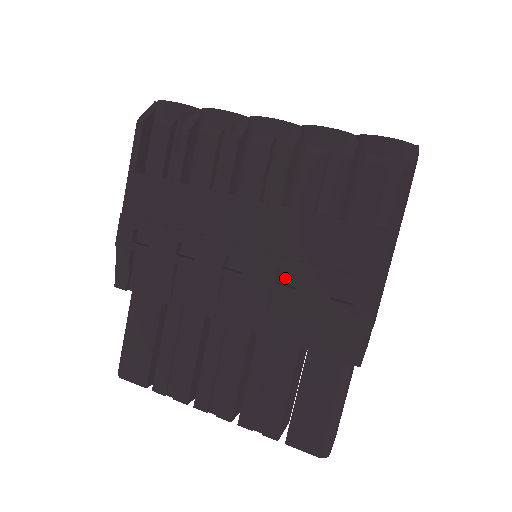
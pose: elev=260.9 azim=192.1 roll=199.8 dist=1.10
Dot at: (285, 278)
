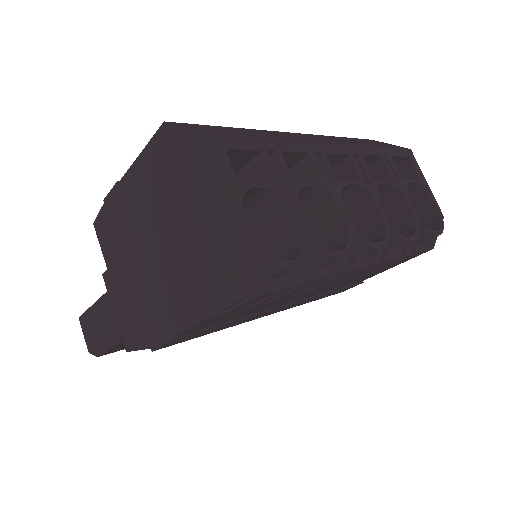
Dot at: occluded
